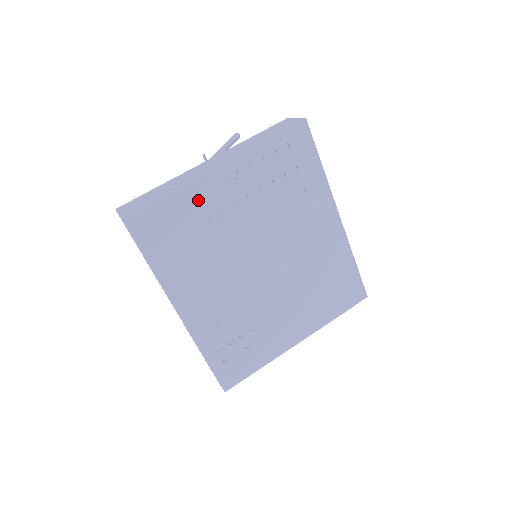
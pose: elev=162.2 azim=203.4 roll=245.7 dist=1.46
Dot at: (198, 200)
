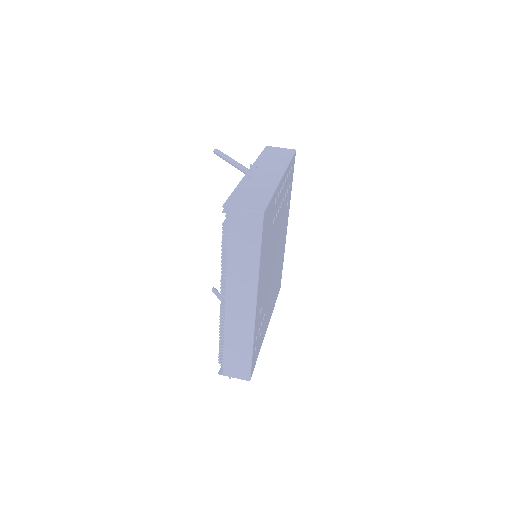
Dot at: (276, 203)
